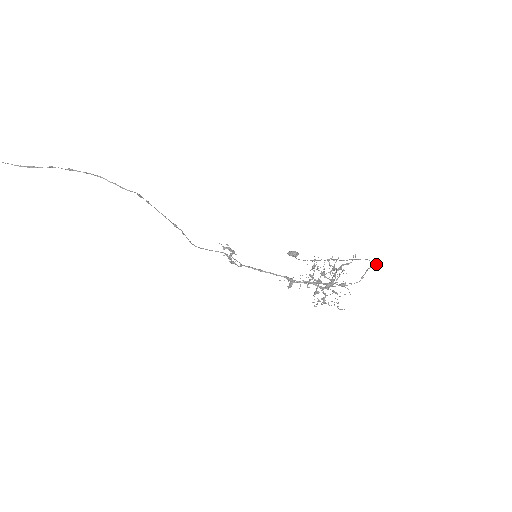
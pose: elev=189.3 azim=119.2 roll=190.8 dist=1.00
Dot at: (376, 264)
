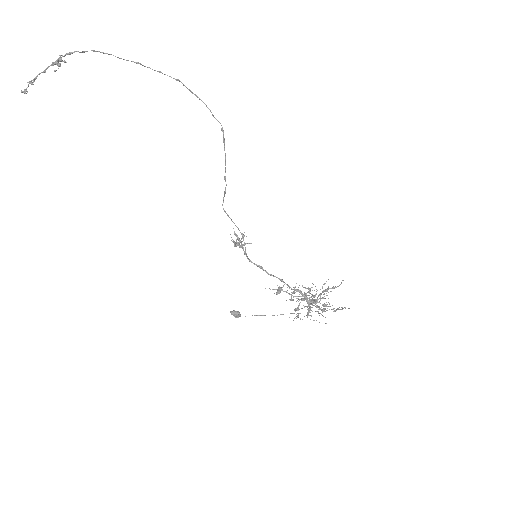
Dot at: (345, 307)
